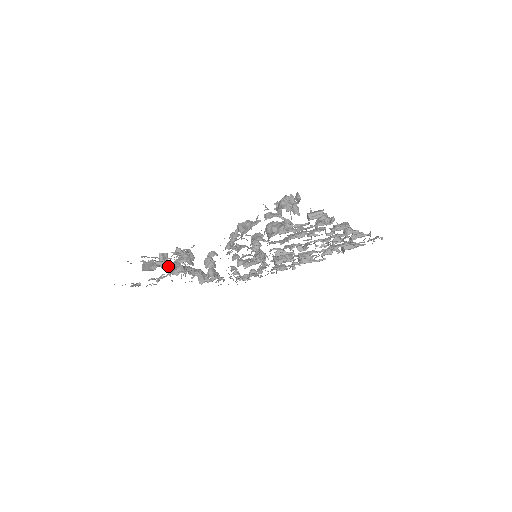
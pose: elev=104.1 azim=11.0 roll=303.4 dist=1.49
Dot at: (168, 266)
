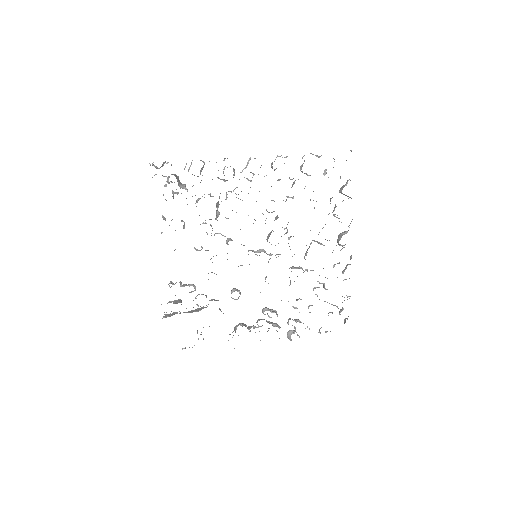
Dot at: (193, 311)
